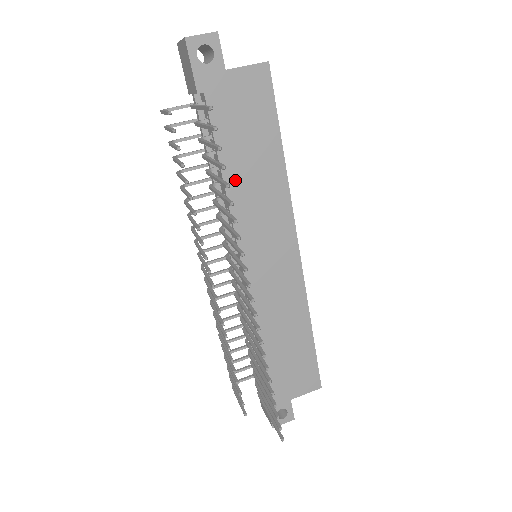
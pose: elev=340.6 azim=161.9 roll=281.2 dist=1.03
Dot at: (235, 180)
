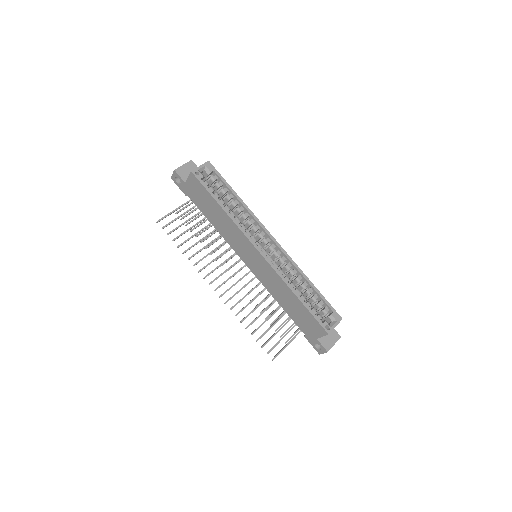
Dot at: (217, 226)
